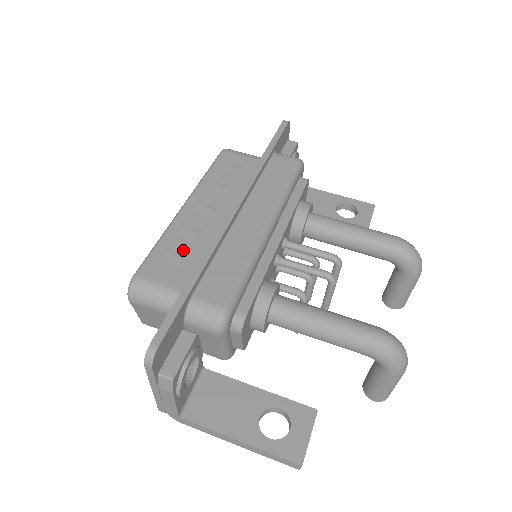
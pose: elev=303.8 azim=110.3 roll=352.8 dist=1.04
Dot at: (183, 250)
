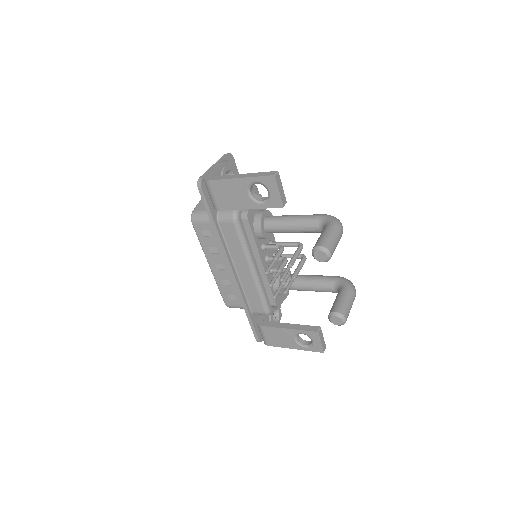
Dot at: occluded
